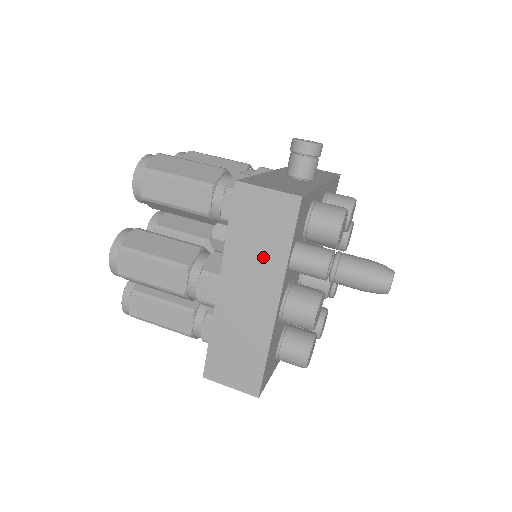
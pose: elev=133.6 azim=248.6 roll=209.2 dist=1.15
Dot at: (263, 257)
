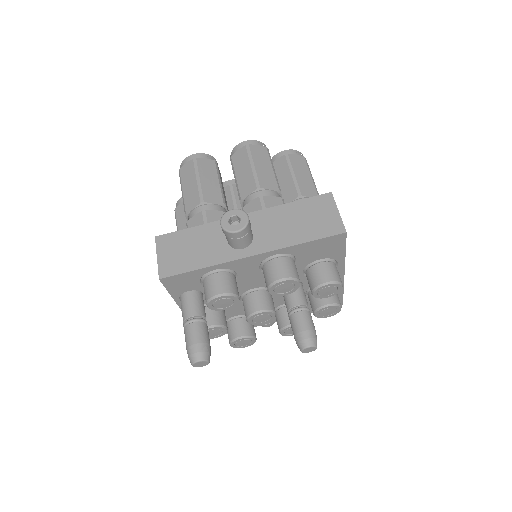
Dot at: occluded
